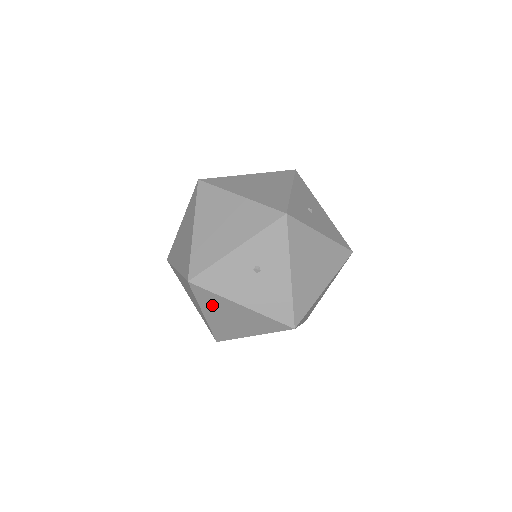
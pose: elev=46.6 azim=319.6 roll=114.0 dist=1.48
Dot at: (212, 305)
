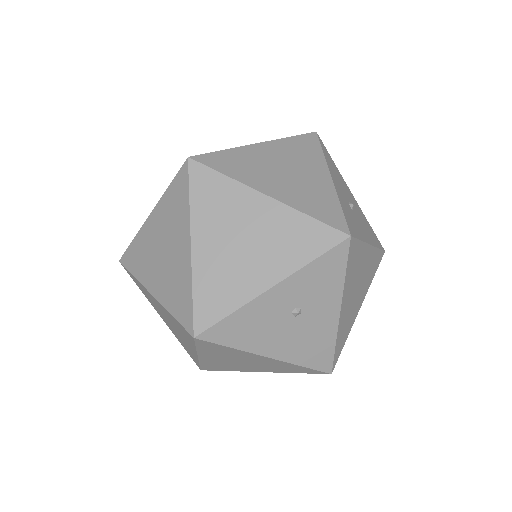
Dot at: (219, 353)
